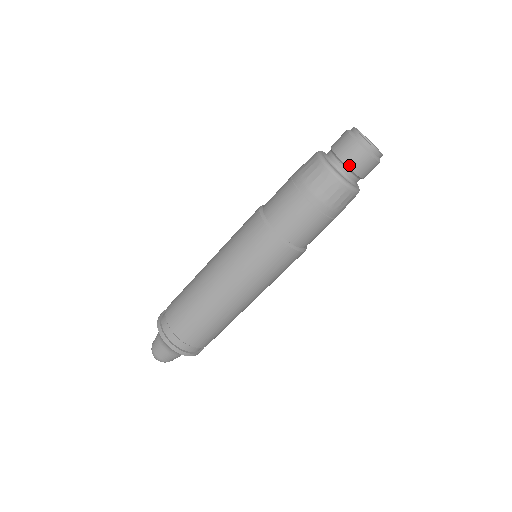
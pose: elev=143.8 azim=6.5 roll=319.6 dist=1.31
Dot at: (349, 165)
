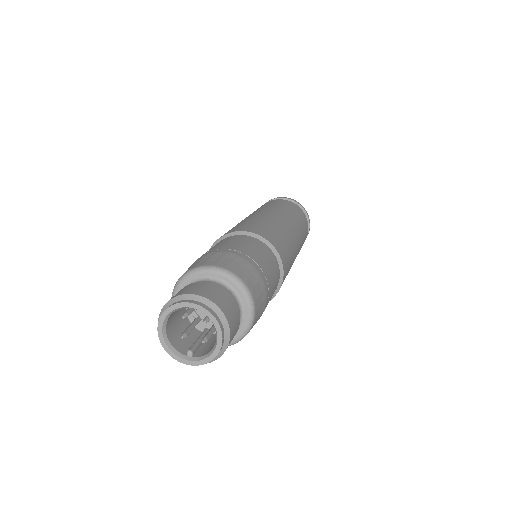
Dot at: occluded
